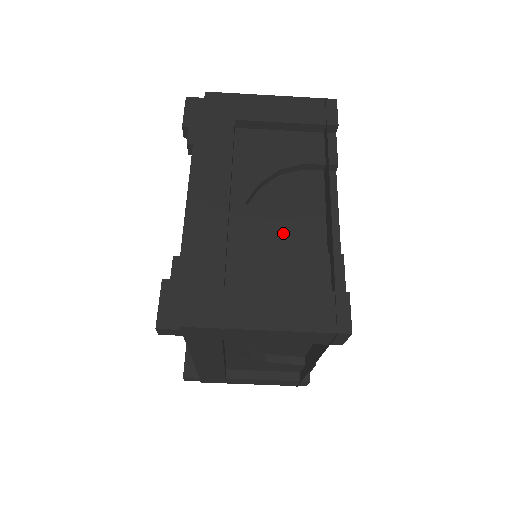
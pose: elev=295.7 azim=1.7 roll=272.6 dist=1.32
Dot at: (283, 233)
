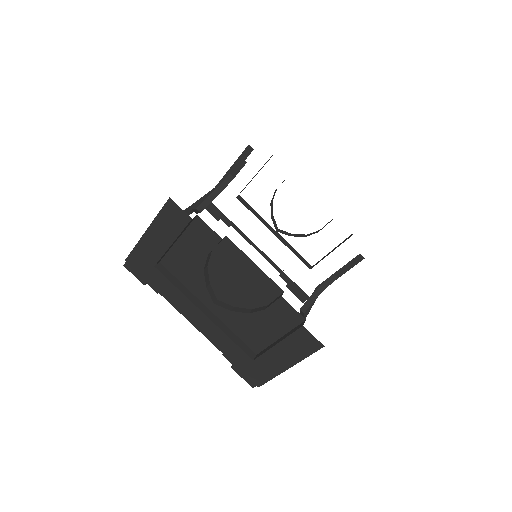
Dot at: (246, 300)
